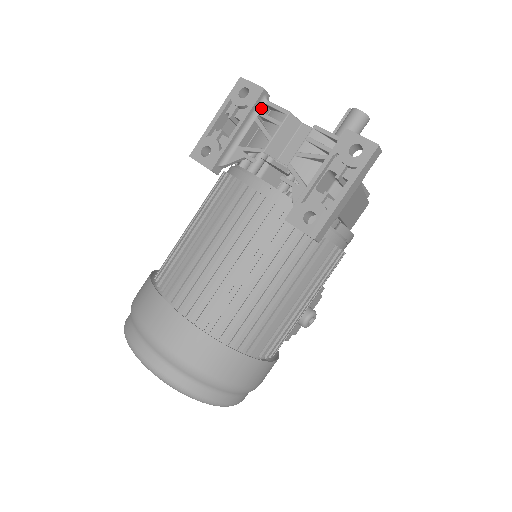
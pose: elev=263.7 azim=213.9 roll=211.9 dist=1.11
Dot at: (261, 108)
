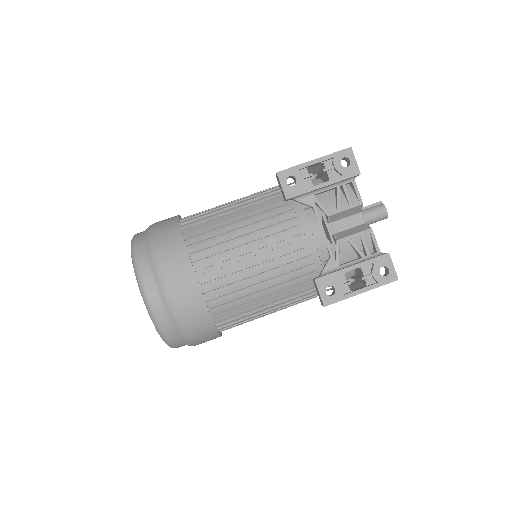
Dot at: (347, 182)
